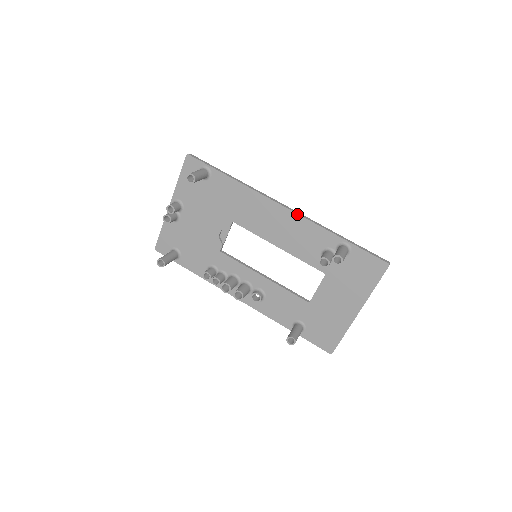
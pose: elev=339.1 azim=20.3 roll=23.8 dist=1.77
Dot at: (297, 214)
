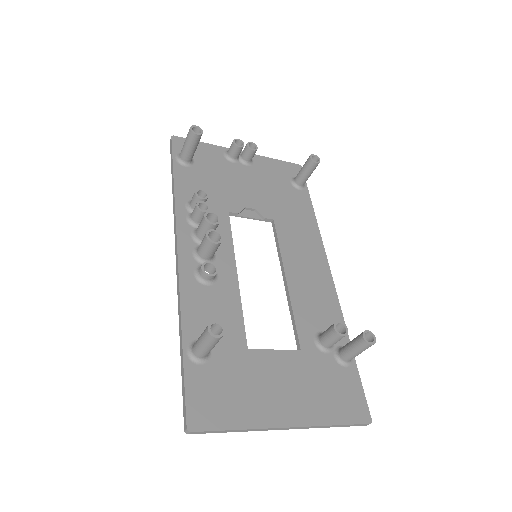
Dot at: occluded
